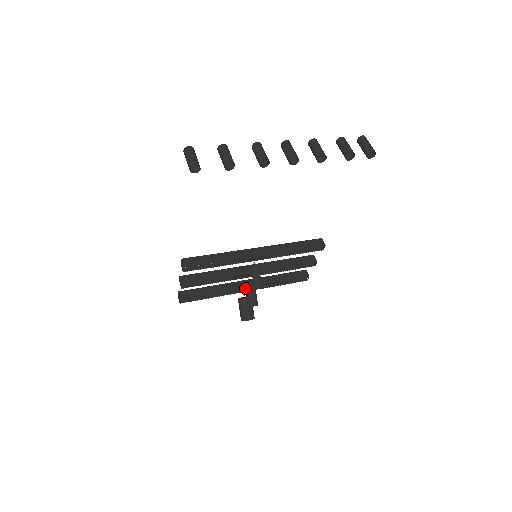
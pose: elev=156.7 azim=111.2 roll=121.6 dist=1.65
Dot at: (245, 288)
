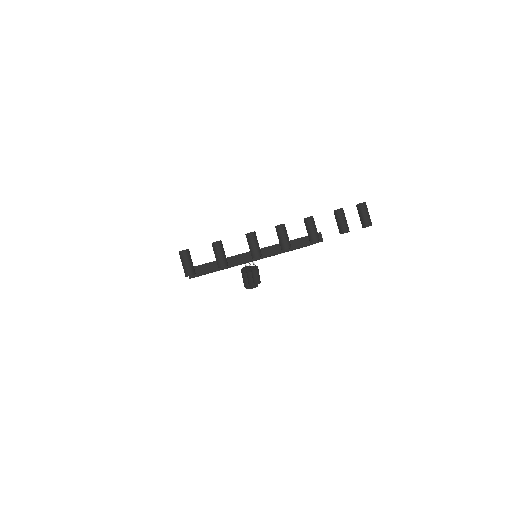
Dot at: occluded
